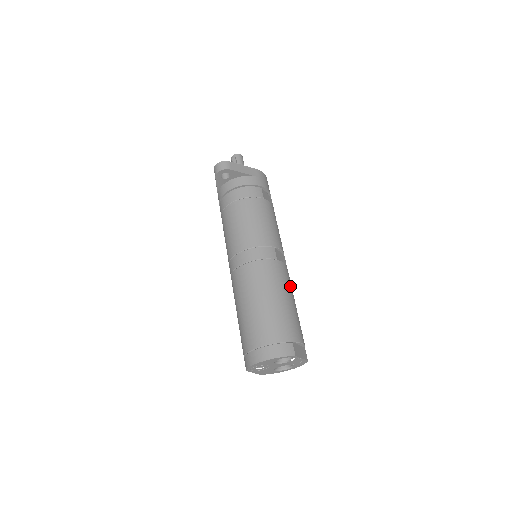
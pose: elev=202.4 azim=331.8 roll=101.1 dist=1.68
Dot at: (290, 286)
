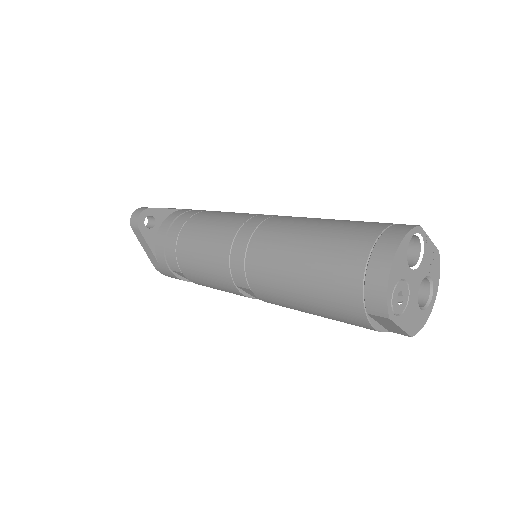
Dot at: occluded
